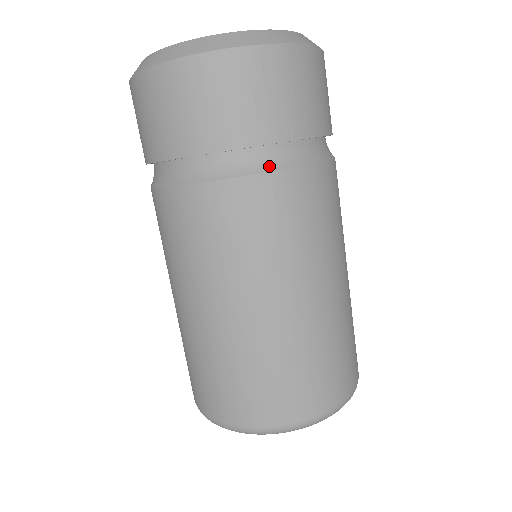
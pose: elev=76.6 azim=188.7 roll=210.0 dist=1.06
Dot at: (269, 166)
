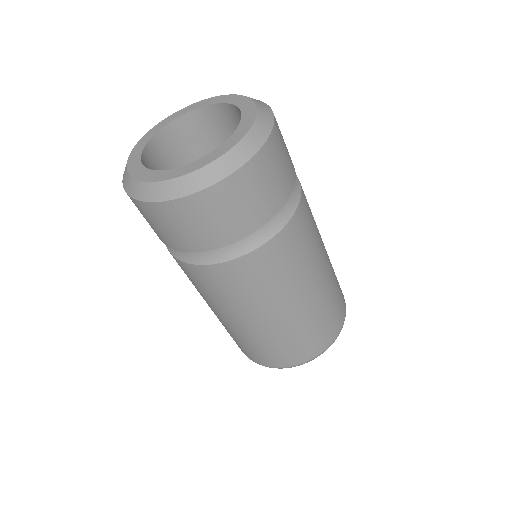
Dot at: (252, 246)
